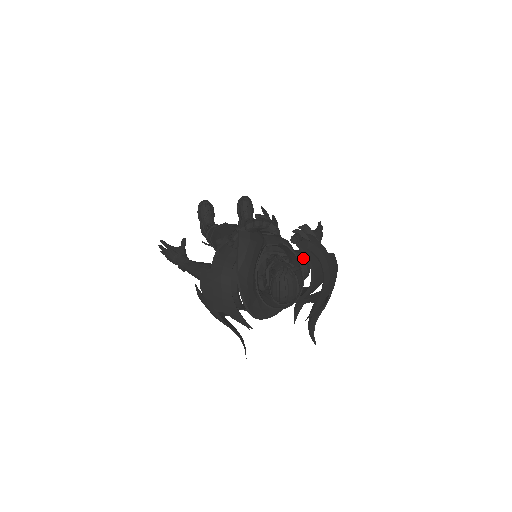
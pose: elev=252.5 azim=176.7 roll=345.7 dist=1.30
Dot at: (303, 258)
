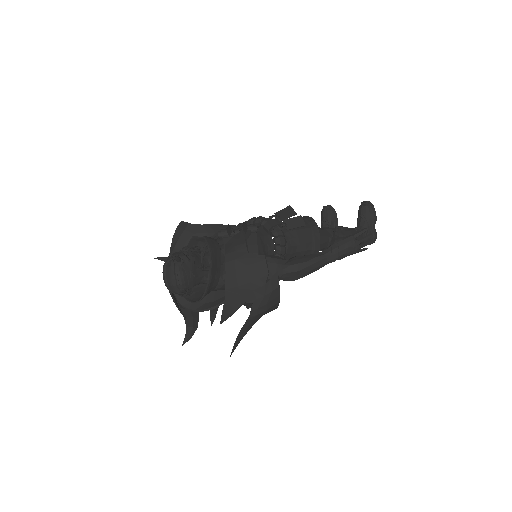
Dot at: occluded
